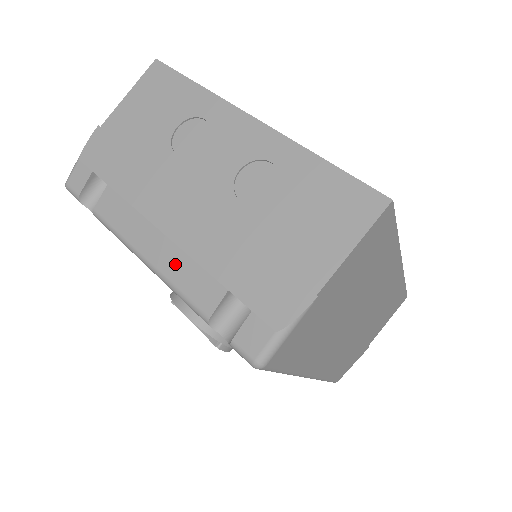
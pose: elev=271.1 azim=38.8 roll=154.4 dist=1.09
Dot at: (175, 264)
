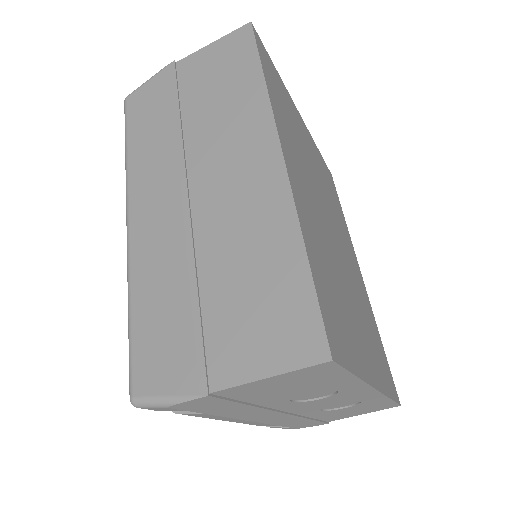
Dot at: (250, 423)
